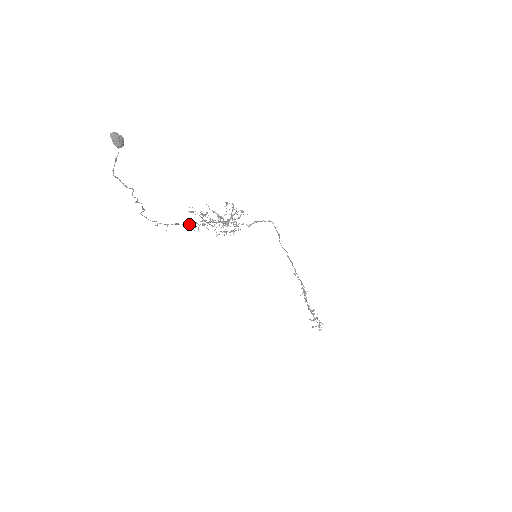
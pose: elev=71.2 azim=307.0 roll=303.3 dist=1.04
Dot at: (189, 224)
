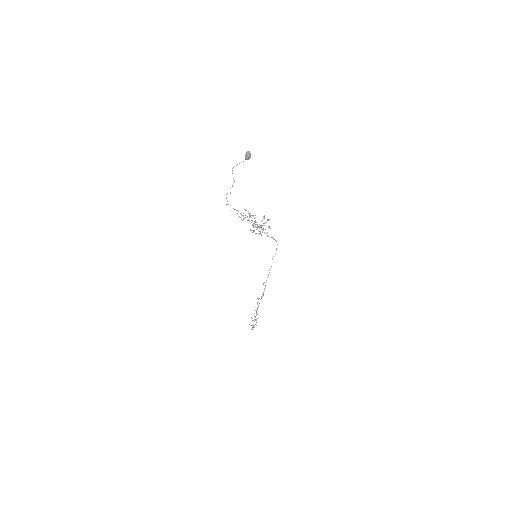
Dot at: (242, 215)
